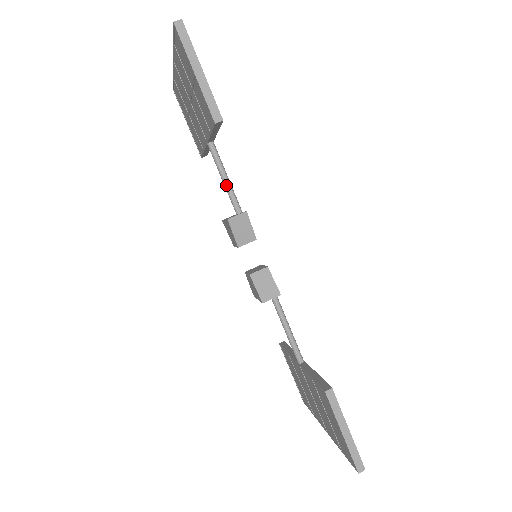
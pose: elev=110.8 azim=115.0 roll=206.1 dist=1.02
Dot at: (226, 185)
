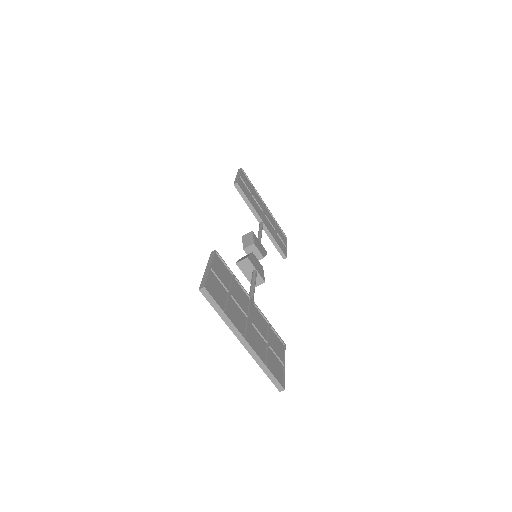
Dot at: occluded
